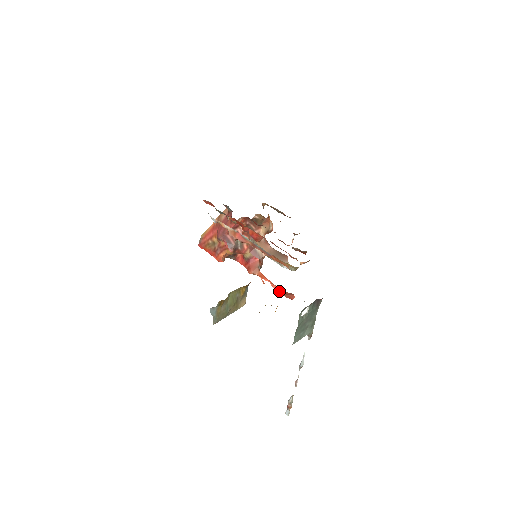
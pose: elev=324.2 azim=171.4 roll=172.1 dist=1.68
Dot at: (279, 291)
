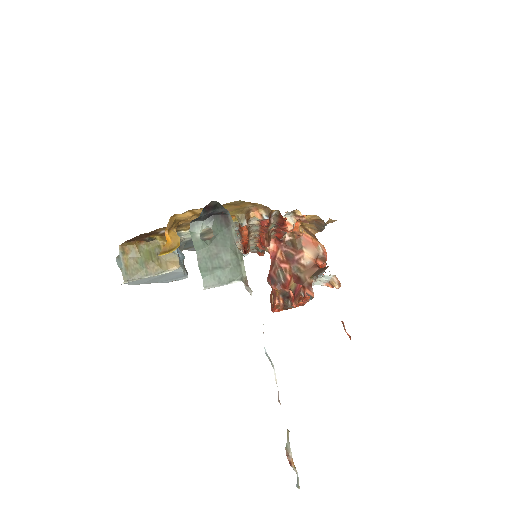
Dot at: (303, 300)
